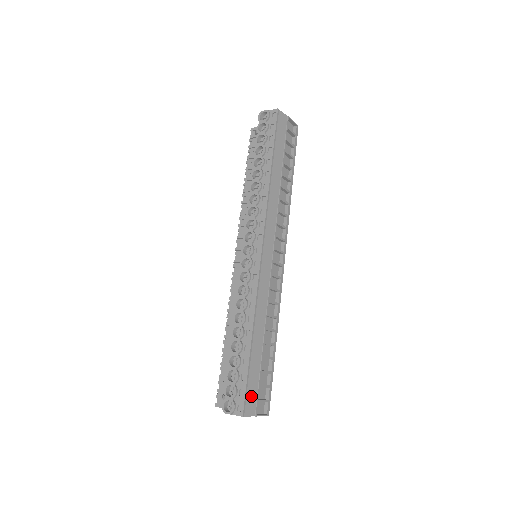
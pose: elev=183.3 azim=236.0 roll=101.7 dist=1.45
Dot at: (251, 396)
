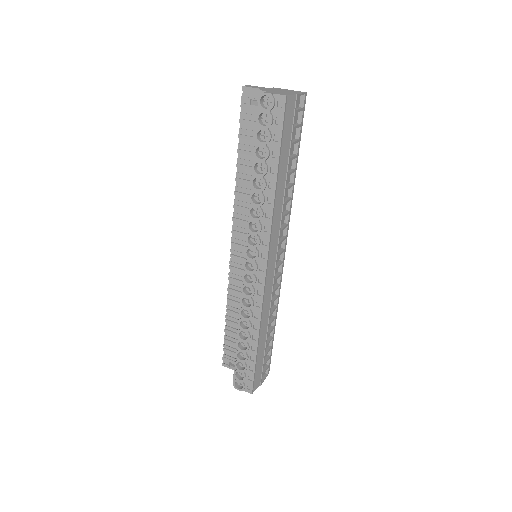
Dot at: (257, 377)
